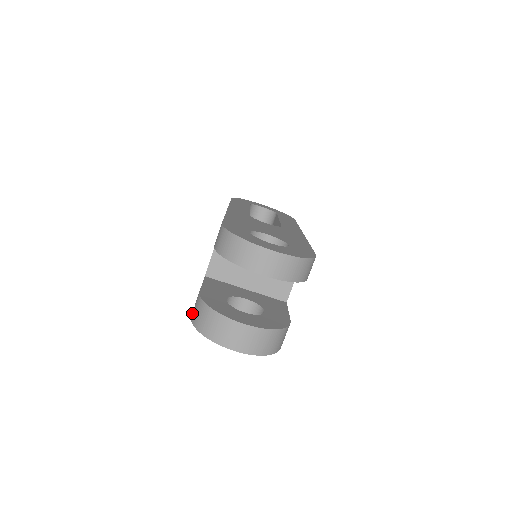
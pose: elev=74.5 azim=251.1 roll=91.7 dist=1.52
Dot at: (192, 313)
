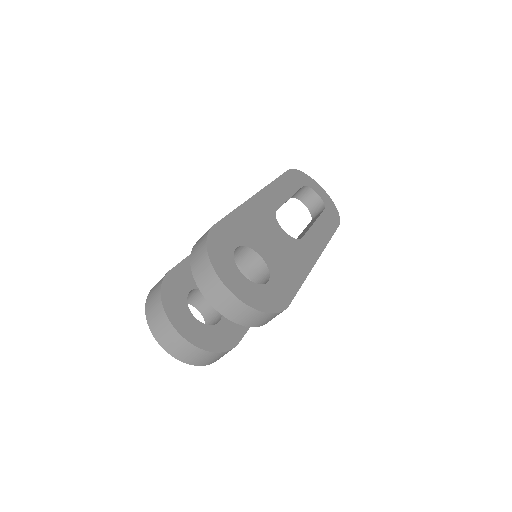
Dot at: occluded
